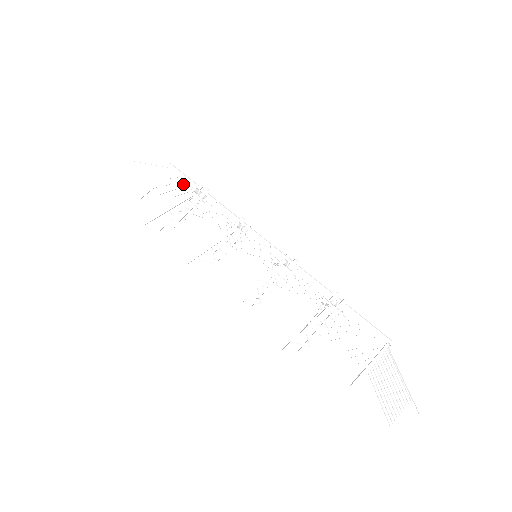
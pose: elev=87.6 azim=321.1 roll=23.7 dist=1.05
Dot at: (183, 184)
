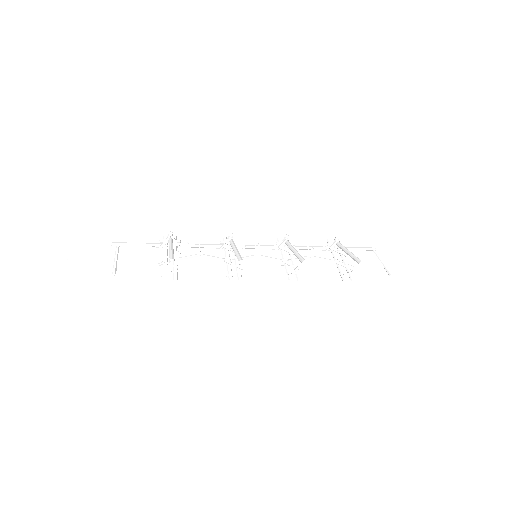
Dot at: (141, 249)
